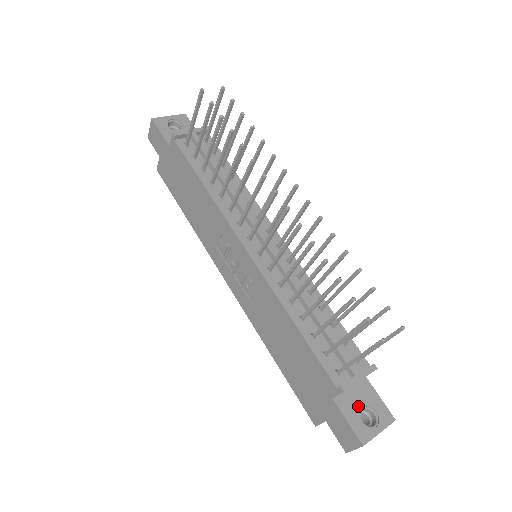
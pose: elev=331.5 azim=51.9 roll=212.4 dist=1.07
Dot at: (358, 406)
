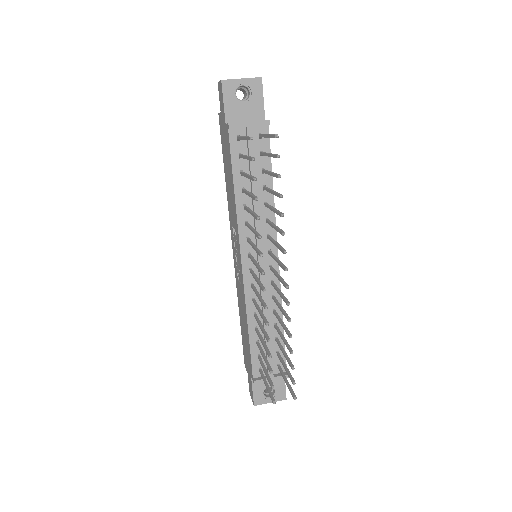
Dot at: occluded
